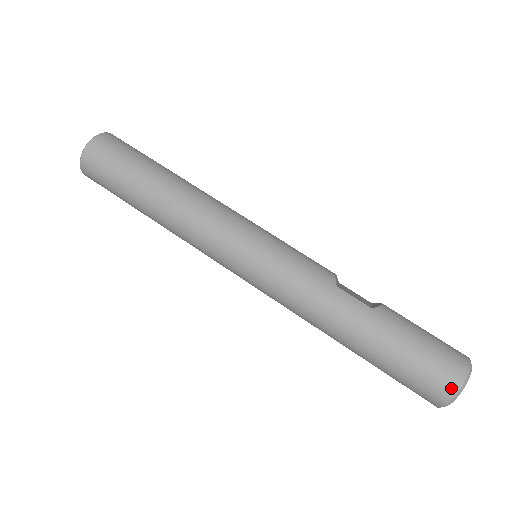
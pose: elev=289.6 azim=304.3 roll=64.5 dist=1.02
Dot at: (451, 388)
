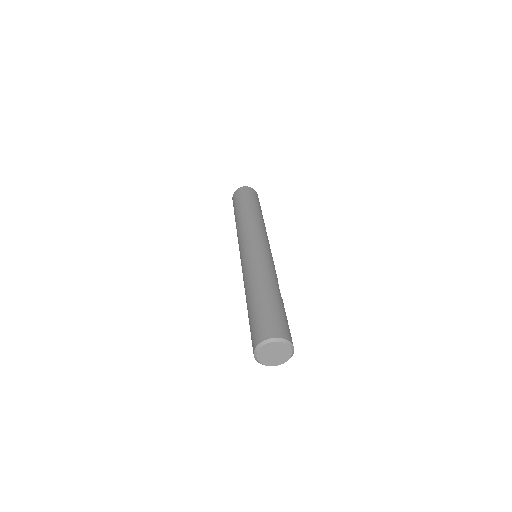
Dot at: (279, 334)
